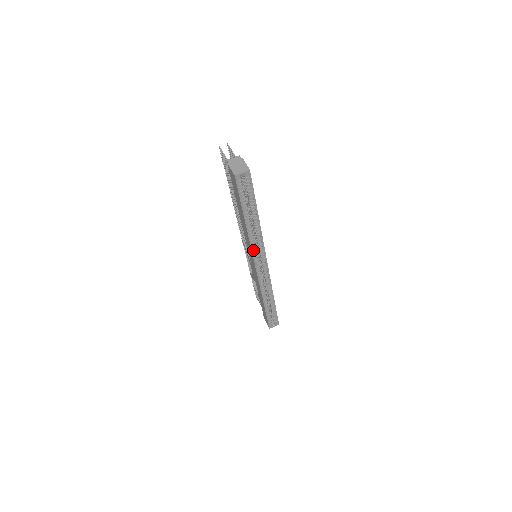
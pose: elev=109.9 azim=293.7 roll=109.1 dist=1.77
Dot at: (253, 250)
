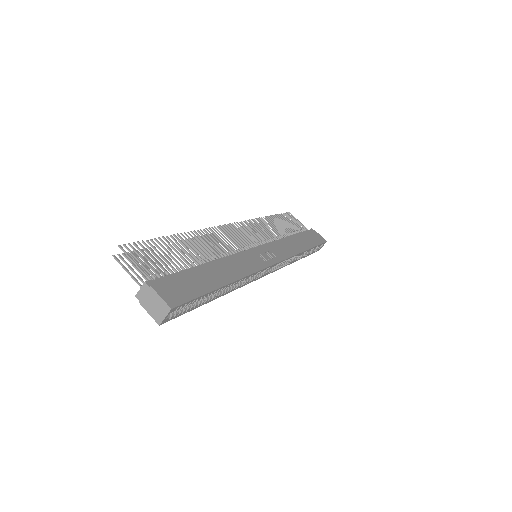
Dot at: (247, 282)
